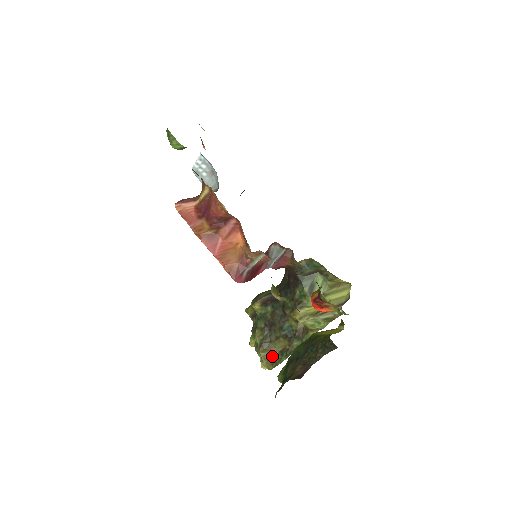
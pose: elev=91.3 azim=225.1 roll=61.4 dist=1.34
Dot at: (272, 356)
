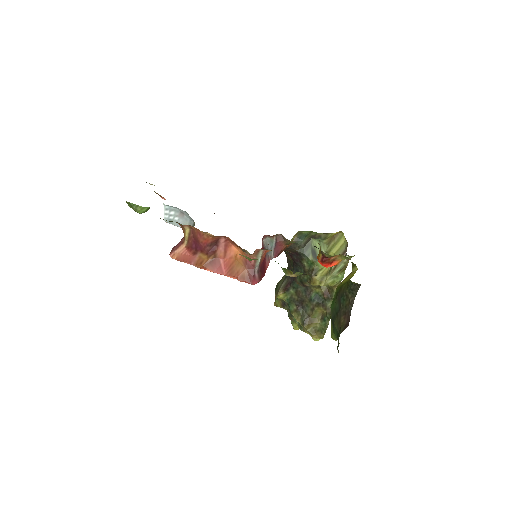
Dot at: (317, 326)
